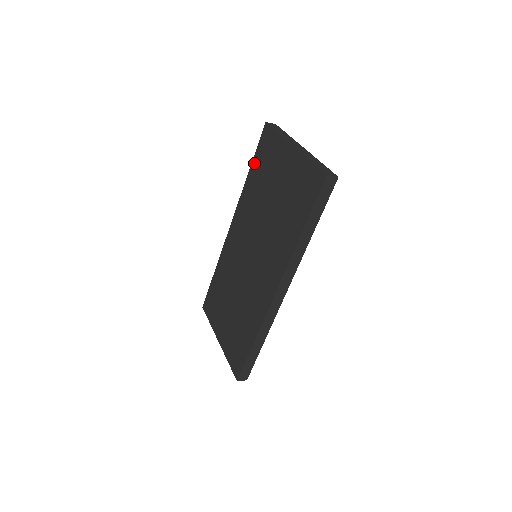
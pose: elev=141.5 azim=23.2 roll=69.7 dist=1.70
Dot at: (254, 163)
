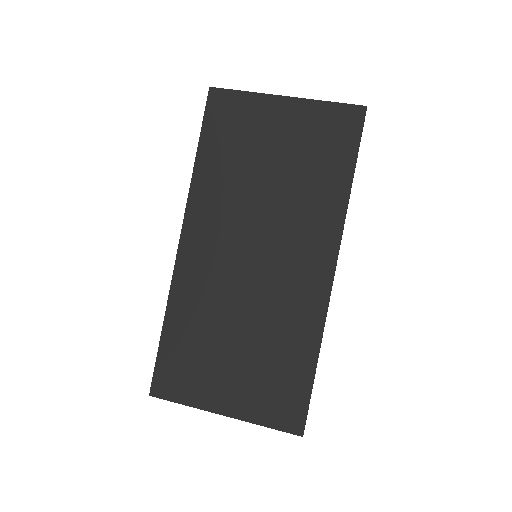
Dot at: (205, 141)
